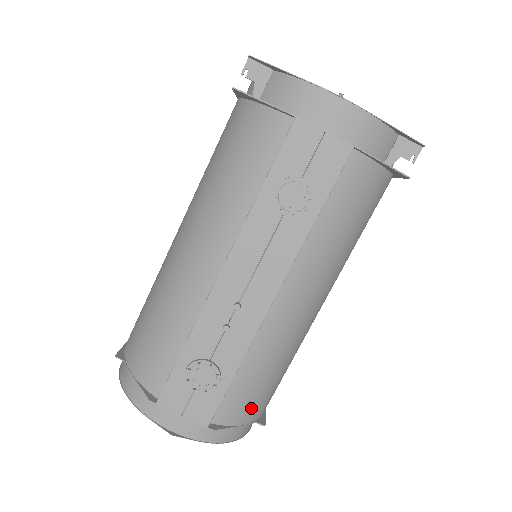
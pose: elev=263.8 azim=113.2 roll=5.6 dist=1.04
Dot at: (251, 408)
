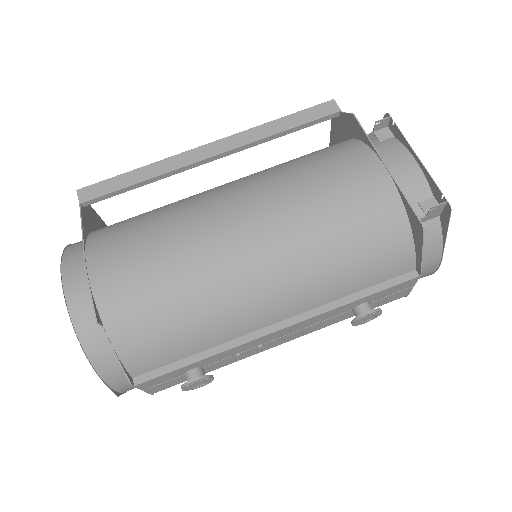
Dot at: occluded
